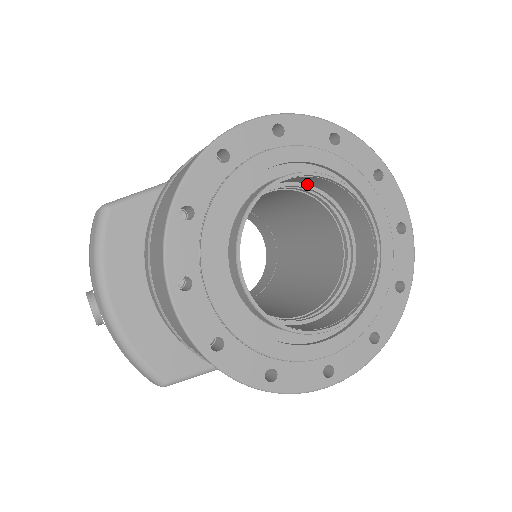
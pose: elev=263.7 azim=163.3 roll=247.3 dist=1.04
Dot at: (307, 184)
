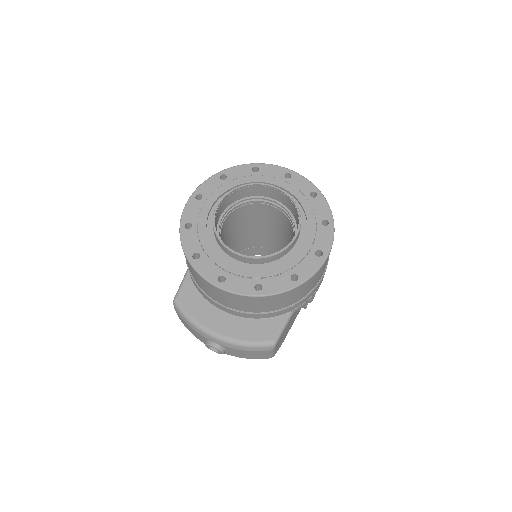
Dot at: (233, 203)
